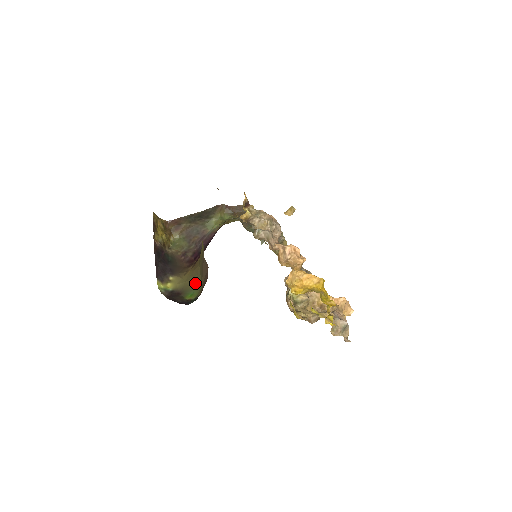
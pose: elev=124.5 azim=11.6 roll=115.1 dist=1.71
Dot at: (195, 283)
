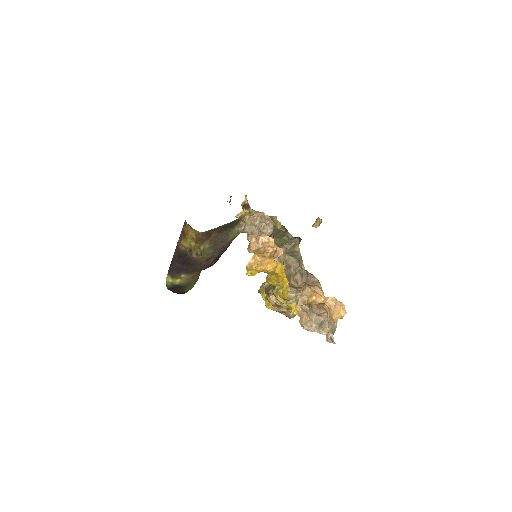
Dot at: (196, 278)
